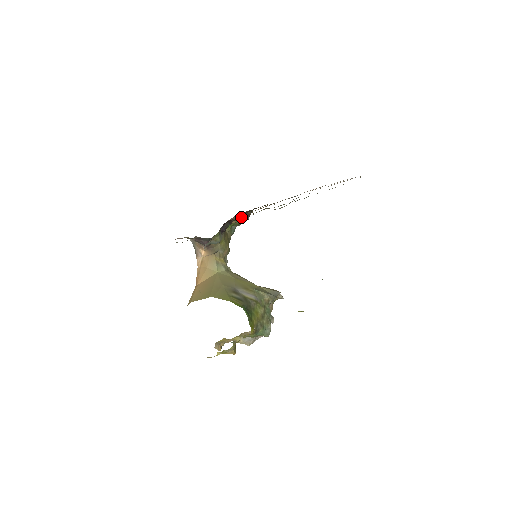
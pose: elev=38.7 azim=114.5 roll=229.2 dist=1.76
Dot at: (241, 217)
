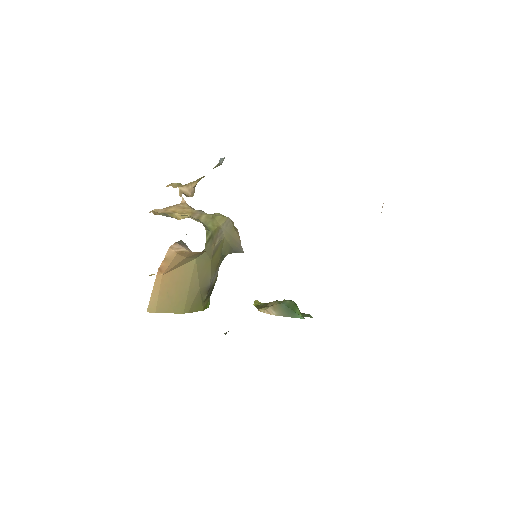
Dot at: occluded
